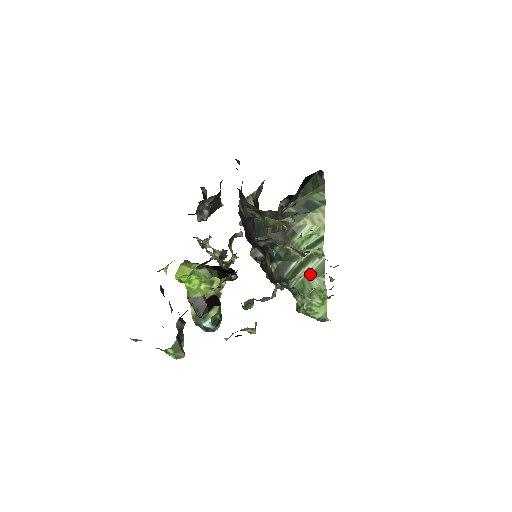
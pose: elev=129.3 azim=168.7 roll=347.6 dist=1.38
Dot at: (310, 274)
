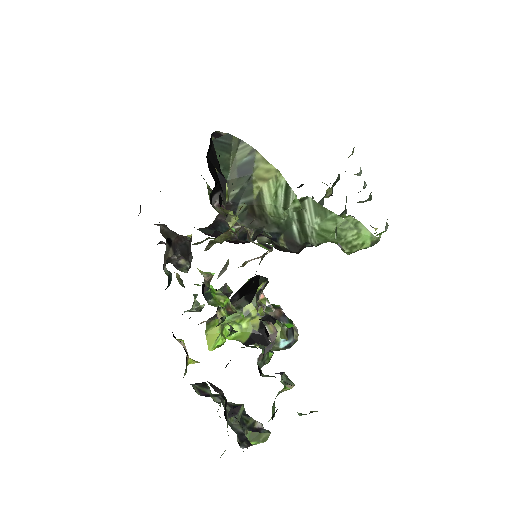
Dot at: (316, 223)
